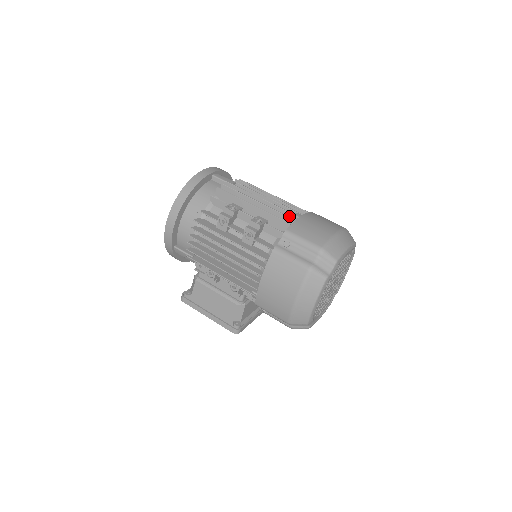
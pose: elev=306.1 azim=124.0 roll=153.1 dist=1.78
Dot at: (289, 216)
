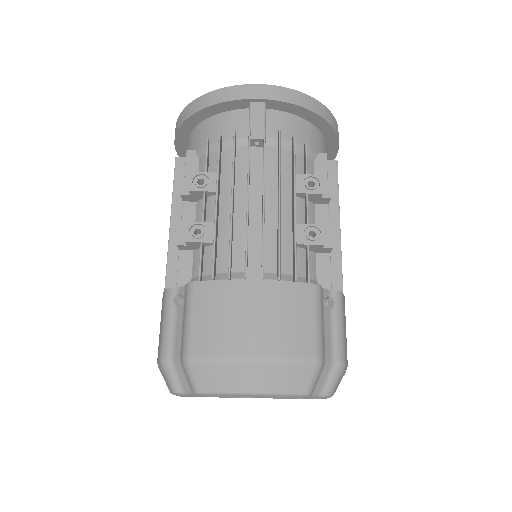
Dot at: (245, 262)
